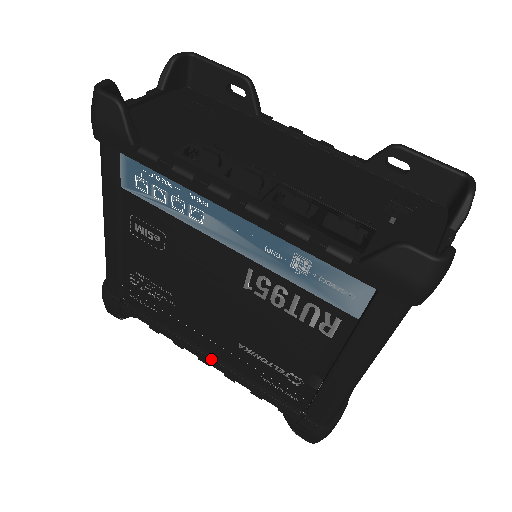
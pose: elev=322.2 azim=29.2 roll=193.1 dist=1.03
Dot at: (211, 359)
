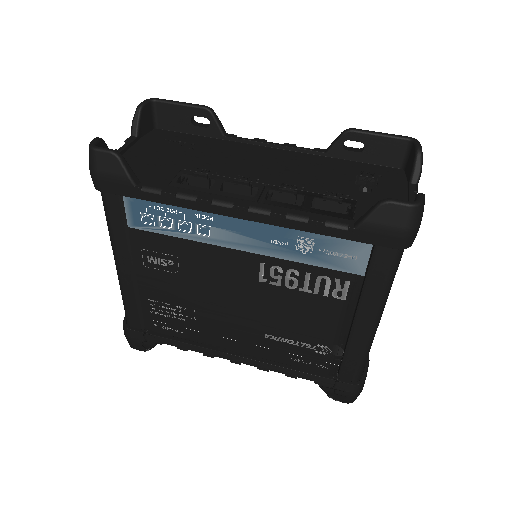
Dot at: (242, 358)
